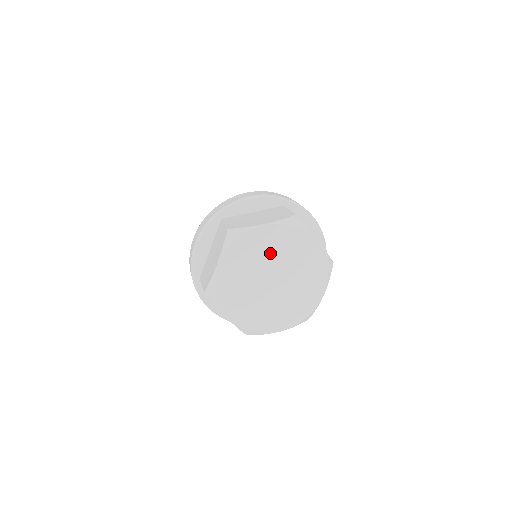
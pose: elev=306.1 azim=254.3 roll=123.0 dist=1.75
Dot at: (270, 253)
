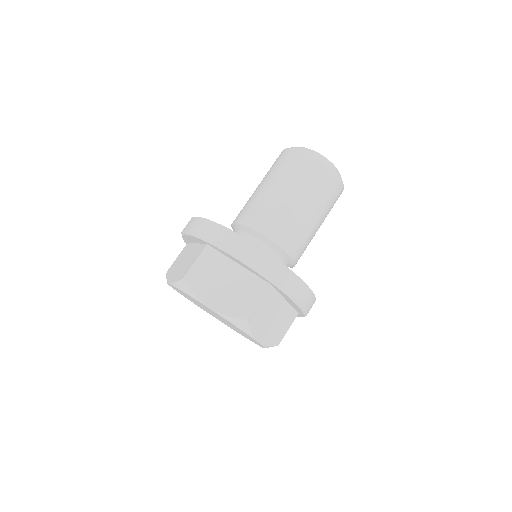
Dot at: (214, 313)
